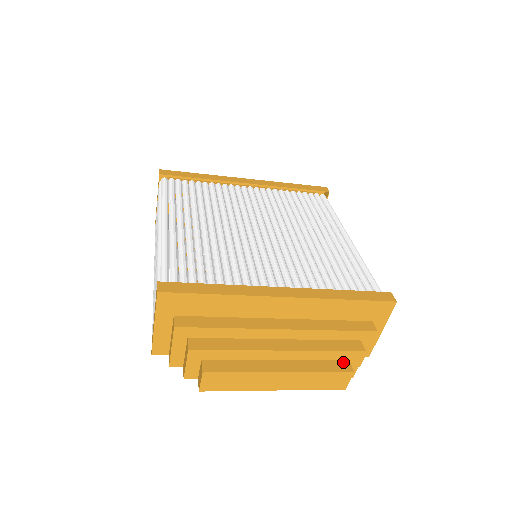
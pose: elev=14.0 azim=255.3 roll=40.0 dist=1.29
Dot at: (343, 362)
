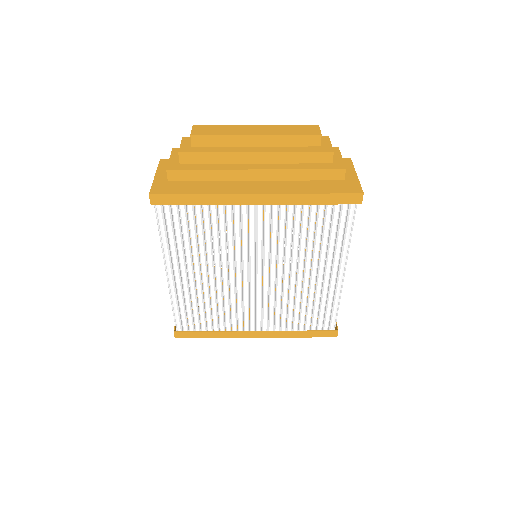
Dot at: occluded
